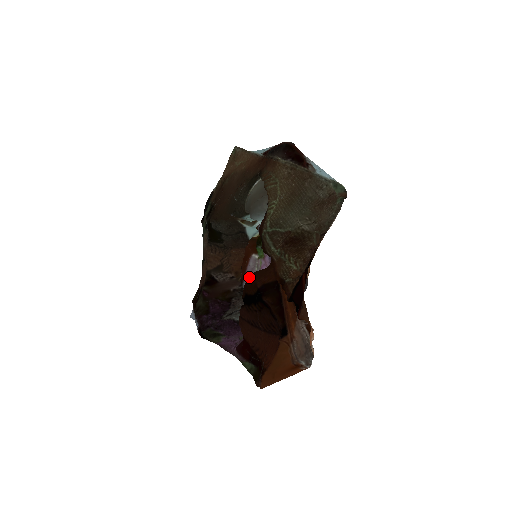
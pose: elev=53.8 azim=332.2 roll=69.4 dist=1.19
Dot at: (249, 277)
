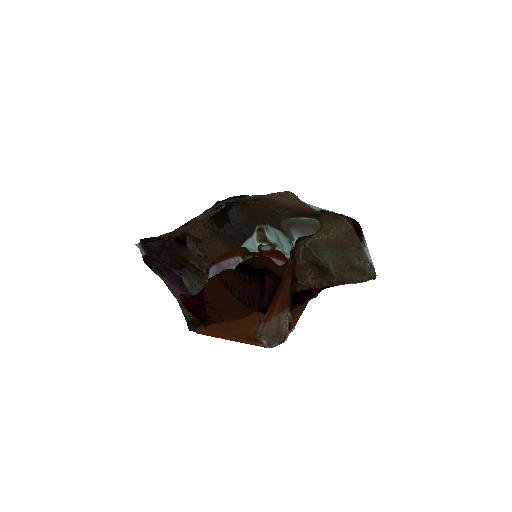
Dot at: (263, 256)
